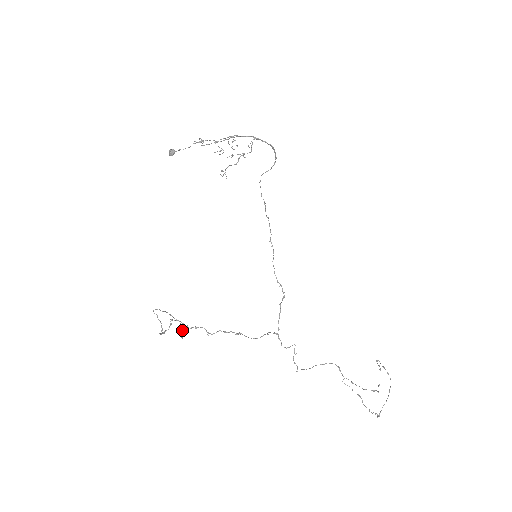
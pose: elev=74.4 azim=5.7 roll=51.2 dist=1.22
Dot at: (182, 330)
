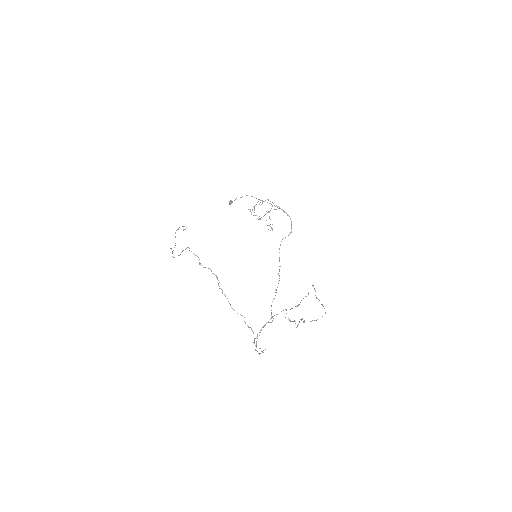
Dot at: occluded
